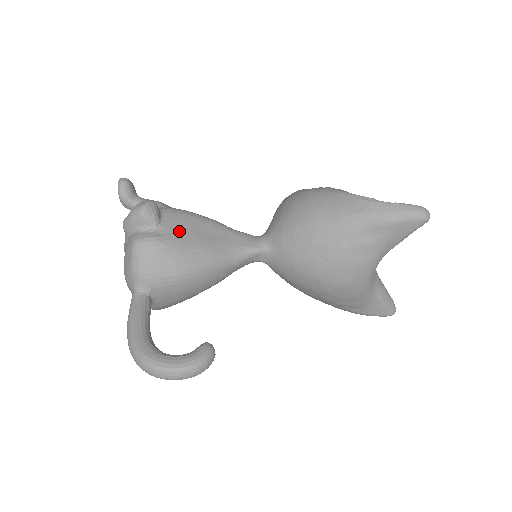
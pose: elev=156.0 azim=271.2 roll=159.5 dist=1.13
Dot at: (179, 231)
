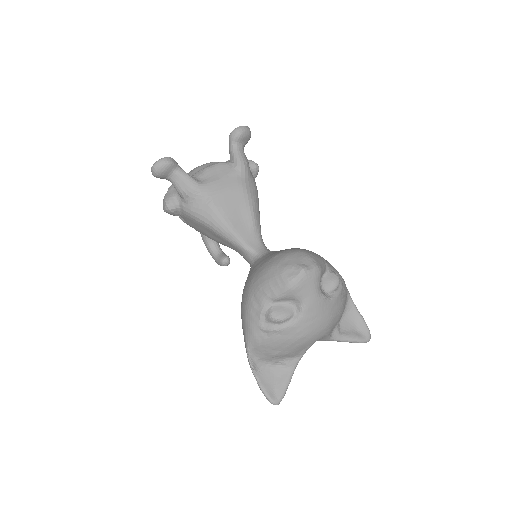
Dot at: (193, 225)
